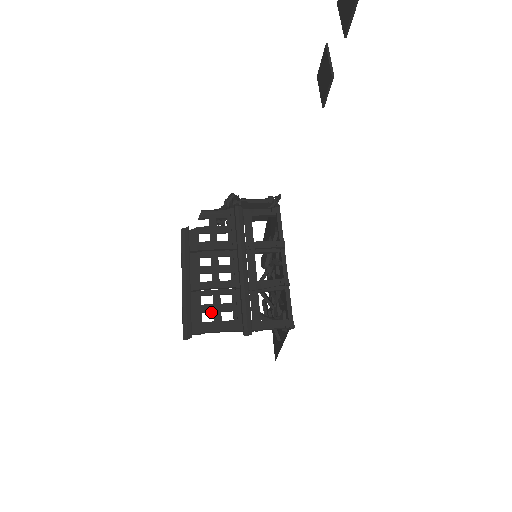
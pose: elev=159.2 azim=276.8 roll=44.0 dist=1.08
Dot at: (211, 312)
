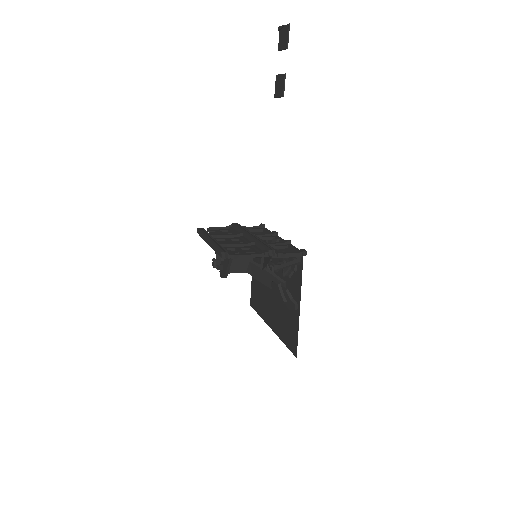
Dot at: occluded
